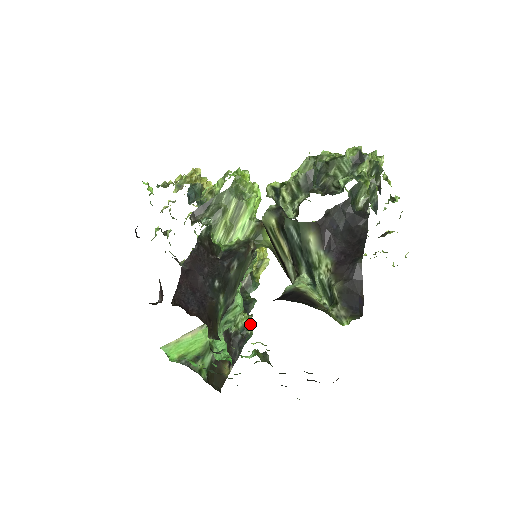
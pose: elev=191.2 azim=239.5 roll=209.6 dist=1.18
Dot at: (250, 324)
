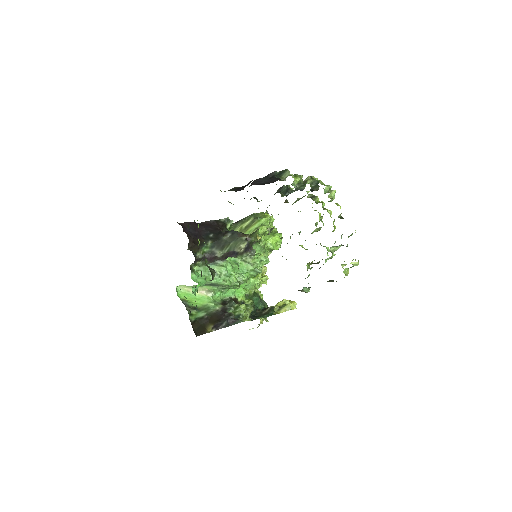
Dot at: (245, 318)
